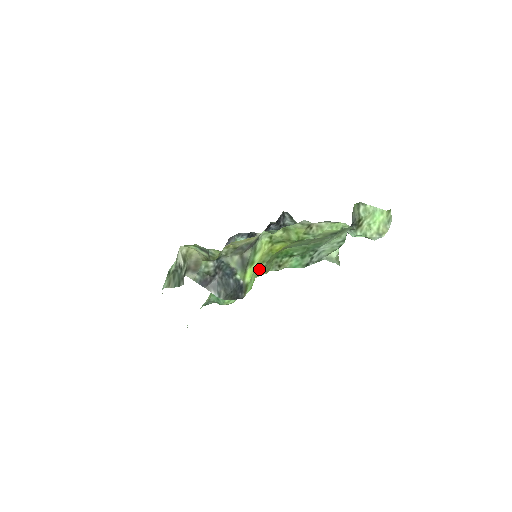
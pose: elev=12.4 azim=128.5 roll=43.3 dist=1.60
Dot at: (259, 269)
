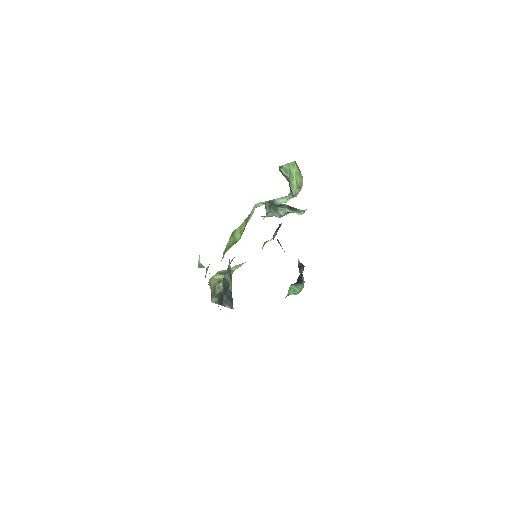
Dot at: occluded
